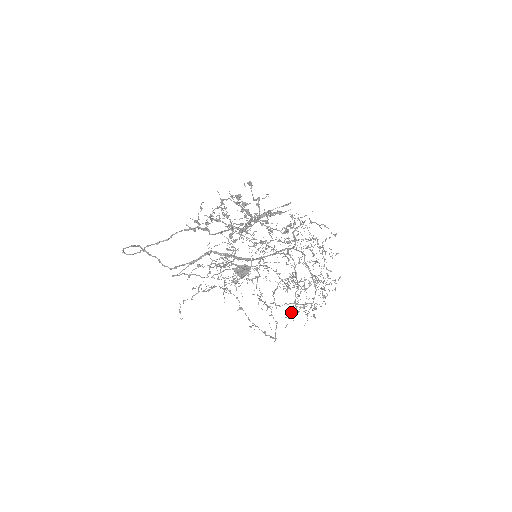
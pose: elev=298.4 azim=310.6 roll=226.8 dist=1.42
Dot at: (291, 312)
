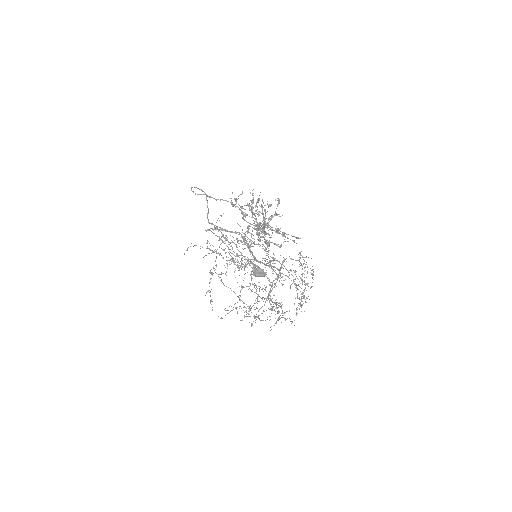
Dot at: (241, 308)
